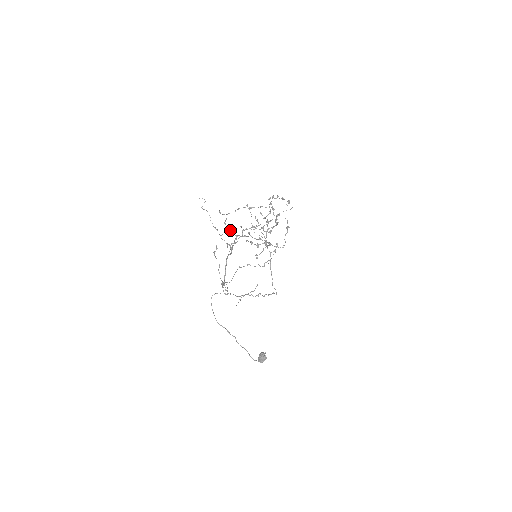
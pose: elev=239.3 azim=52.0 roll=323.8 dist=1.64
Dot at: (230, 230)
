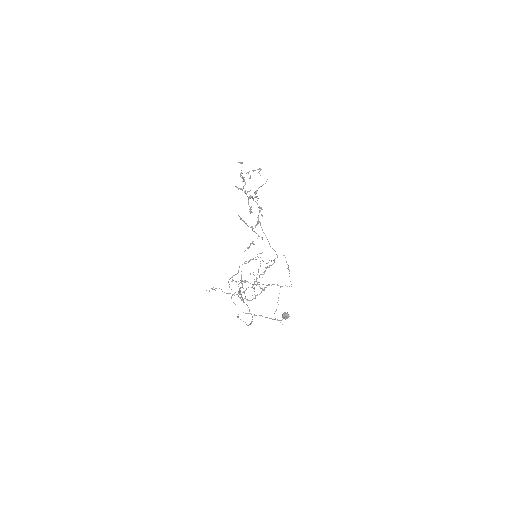
Dot at: (238, 281)
